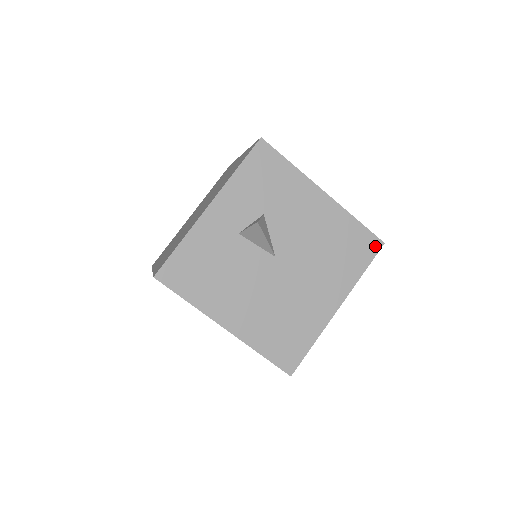
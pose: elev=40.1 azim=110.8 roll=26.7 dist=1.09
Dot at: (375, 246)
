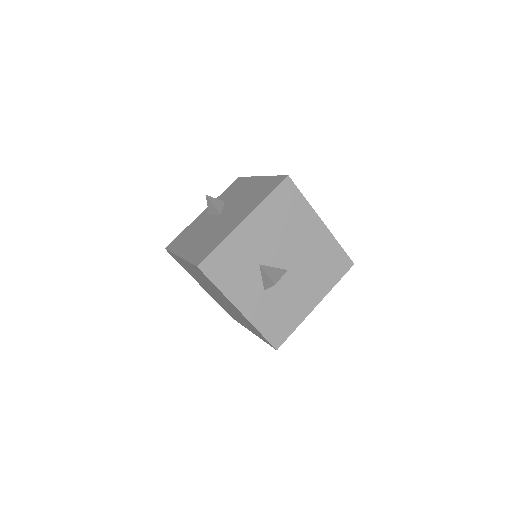
Dot at: (281, 180)
